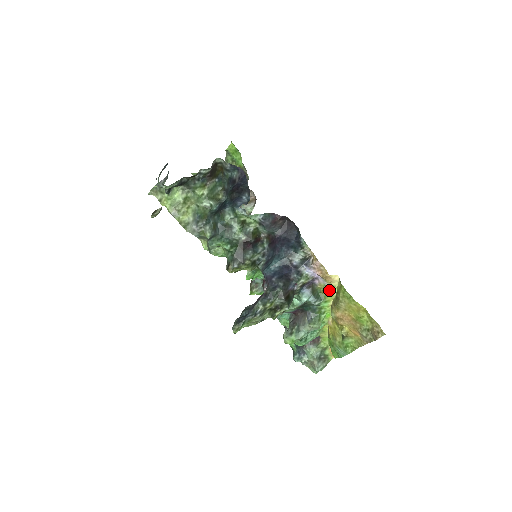
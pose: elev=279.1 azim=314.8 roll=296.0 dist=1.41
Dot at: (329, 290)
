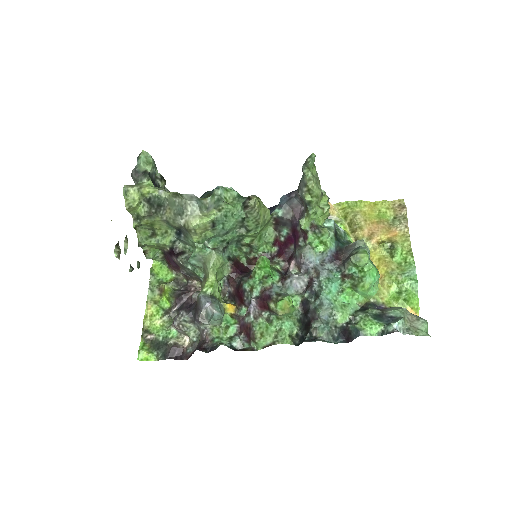
Dot at: (339, 221)
